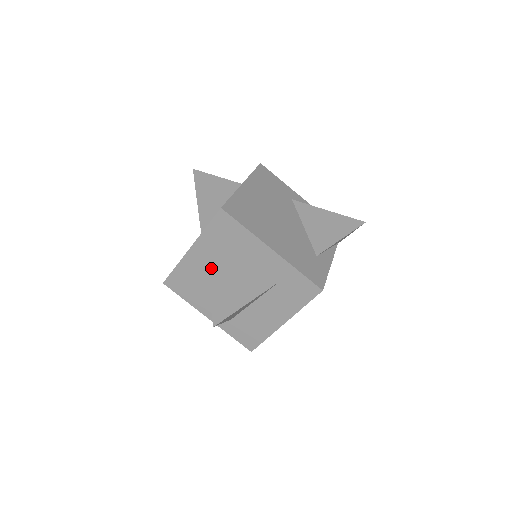
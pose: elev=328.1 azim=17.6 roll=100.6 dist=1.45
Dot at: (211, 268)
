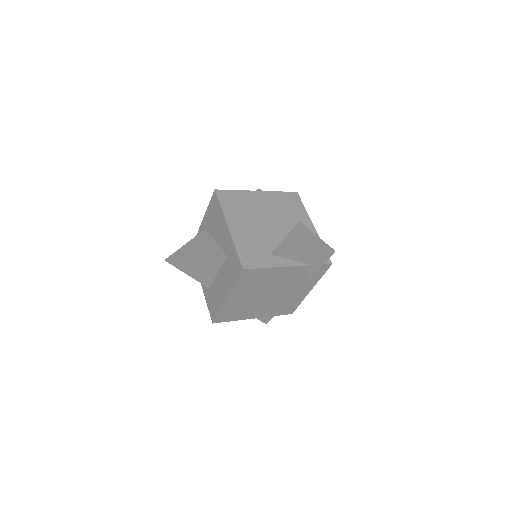
Dot at: (201, 235)
